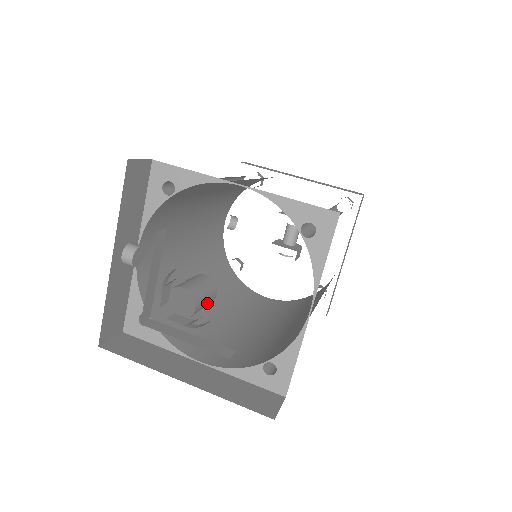
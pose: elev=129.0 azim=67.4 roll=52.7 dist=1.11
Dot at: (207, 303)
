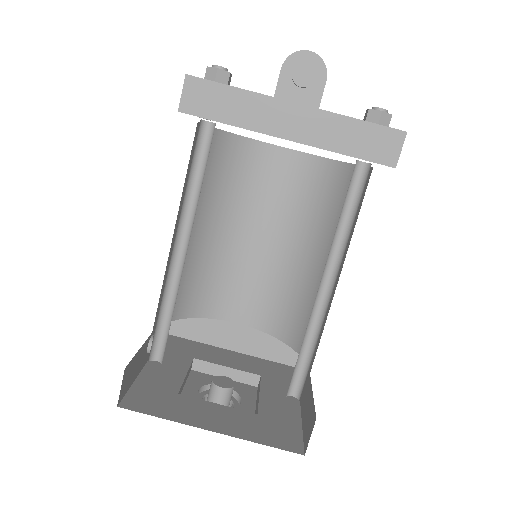
Dot at: (231, 396)
